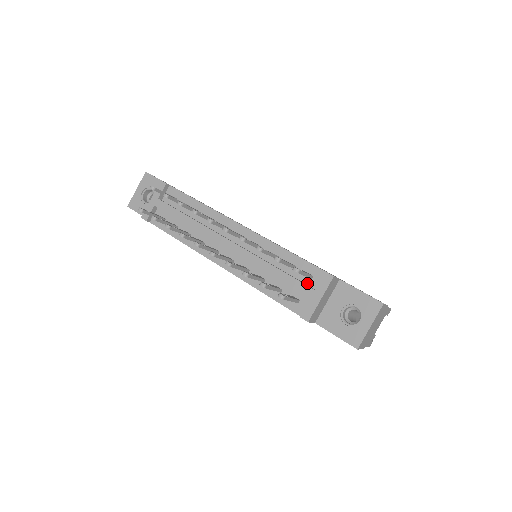
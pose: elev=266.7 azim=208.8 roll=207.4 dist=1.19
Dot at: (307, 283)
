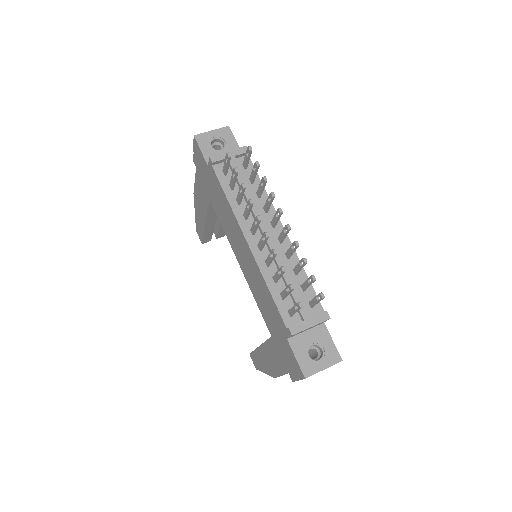
Dot at: (306, 308)
